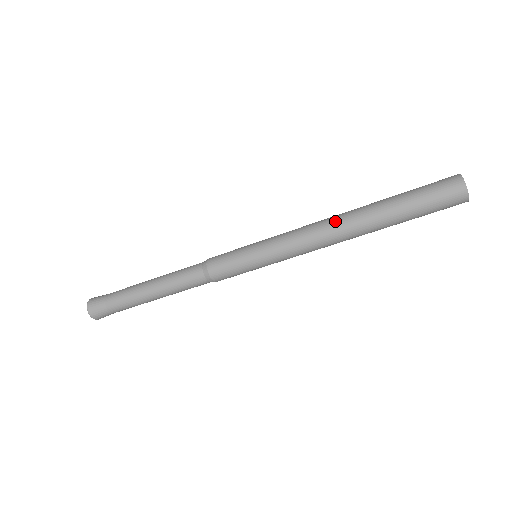
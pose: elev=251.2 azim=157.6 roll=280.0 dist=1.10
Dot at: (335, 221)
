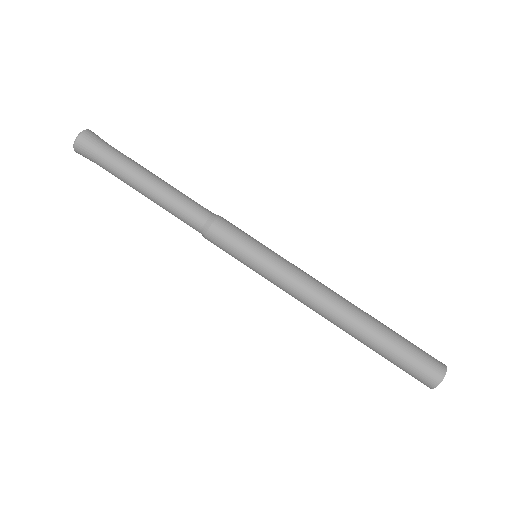
Dot at: (341, 298)
